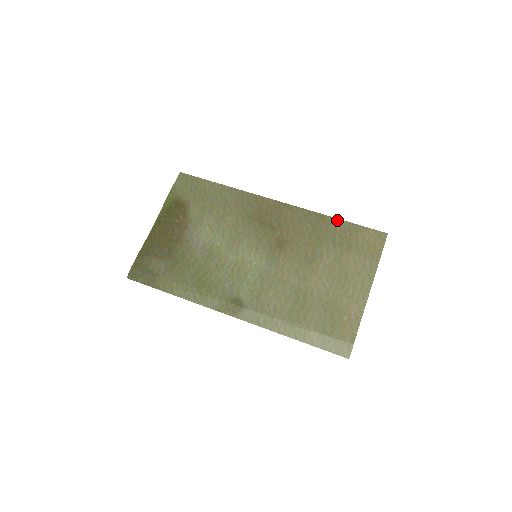
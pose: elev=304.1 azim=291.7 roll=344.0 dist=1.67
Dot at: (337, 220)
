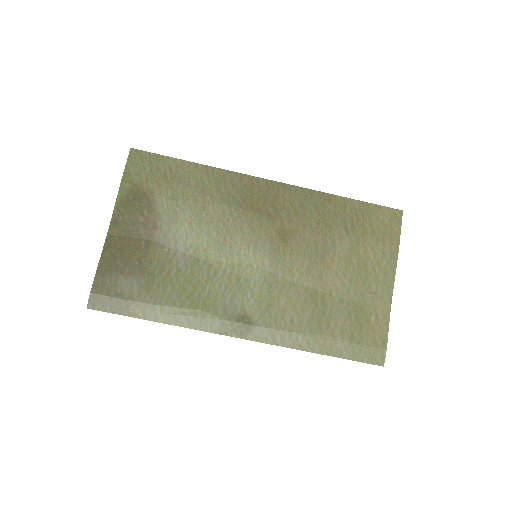
Dot at: (345, 199)
